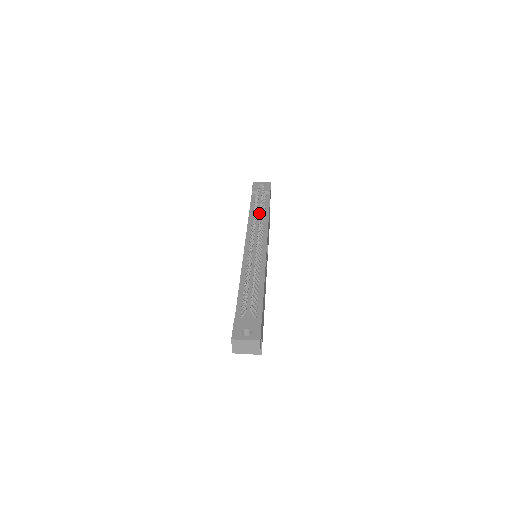
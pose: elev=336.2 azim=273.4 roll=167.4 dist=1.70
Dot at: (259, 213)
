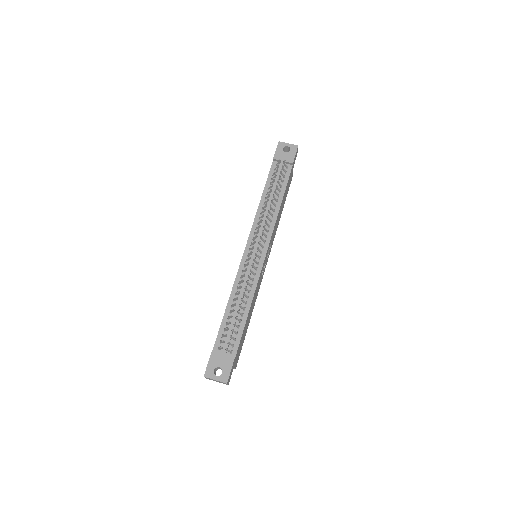
Dot at: occluded
